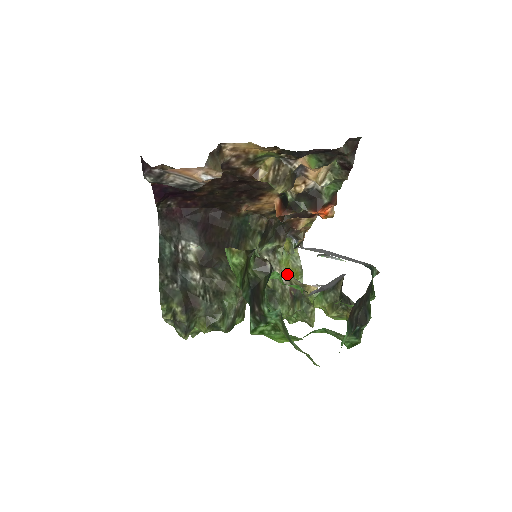
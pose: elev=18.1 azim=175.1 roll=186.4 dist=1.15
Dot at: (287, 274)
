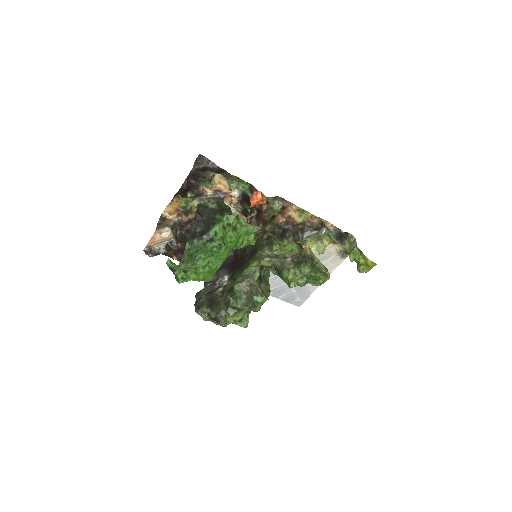
Dot at: occluded
